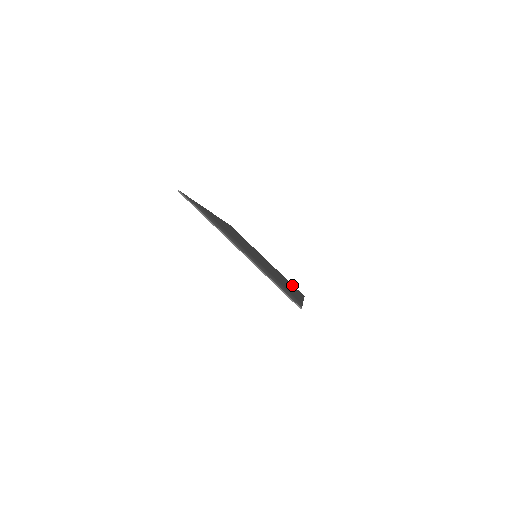
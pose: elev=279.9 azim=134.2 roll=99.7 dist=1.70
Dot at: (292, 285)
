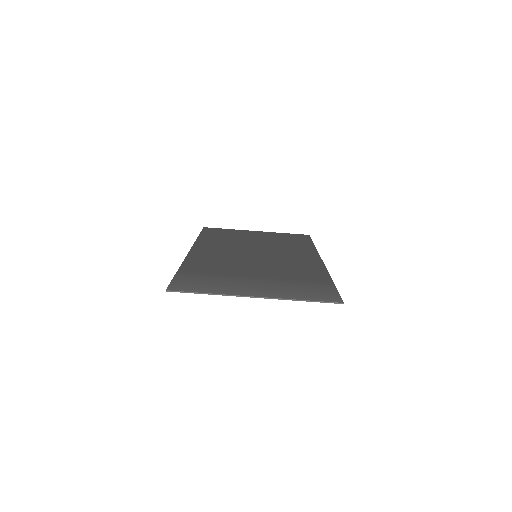
Dot at: (294, 237)
